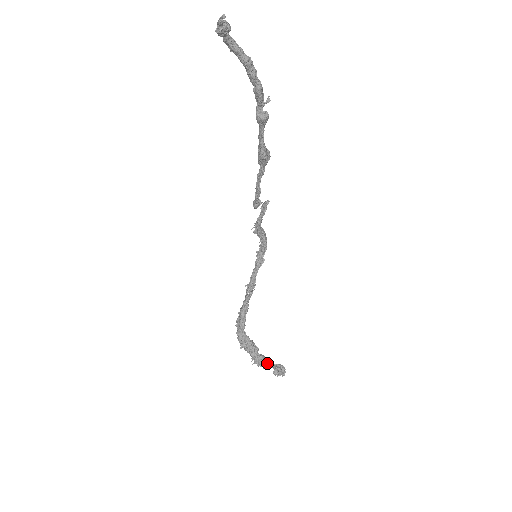
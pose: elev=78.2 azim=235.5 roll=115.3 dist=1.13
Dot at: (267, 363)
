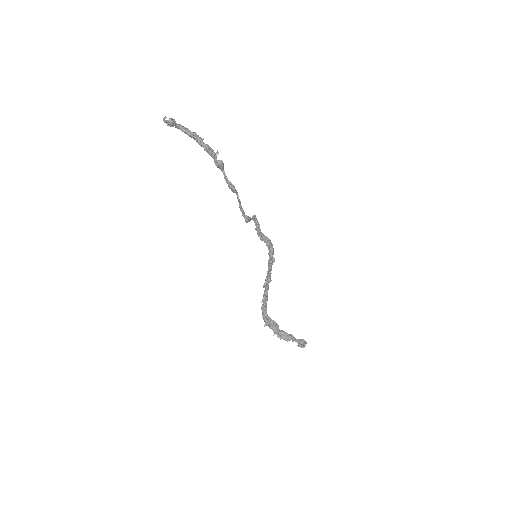
Dot at: (289, 337)
